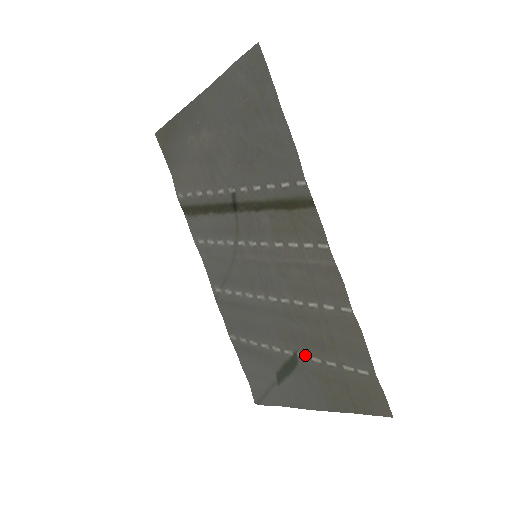
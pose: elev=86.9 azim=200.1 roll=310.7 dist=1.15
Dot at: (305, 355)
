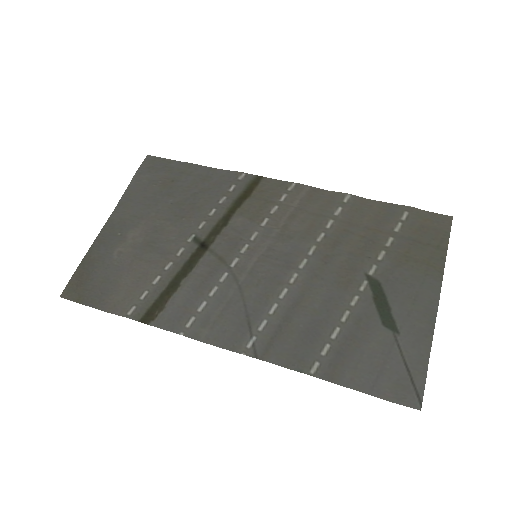
Dot at: (373, 265)
